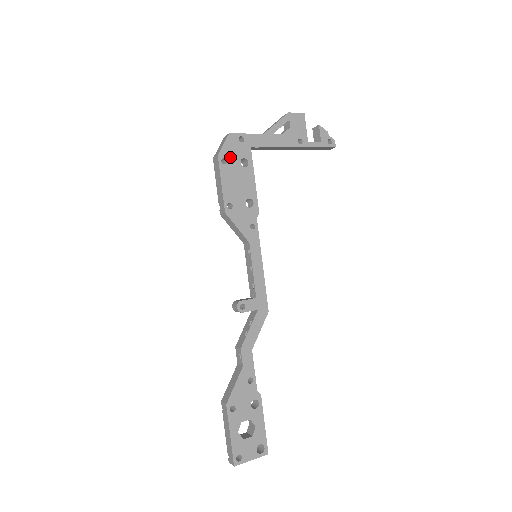
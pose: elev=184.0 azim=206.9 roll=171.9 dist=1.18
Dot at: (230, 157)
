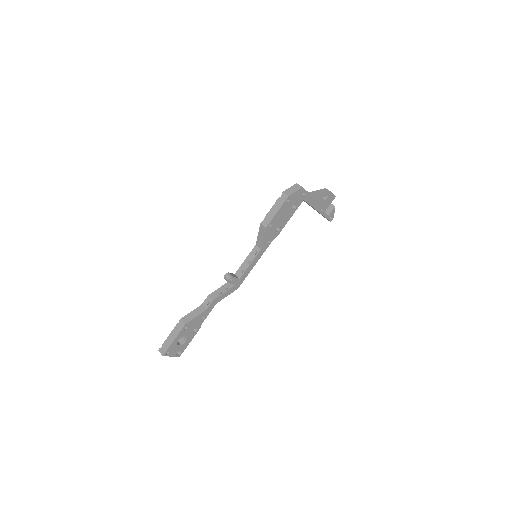
Dot at: (292, 200)
